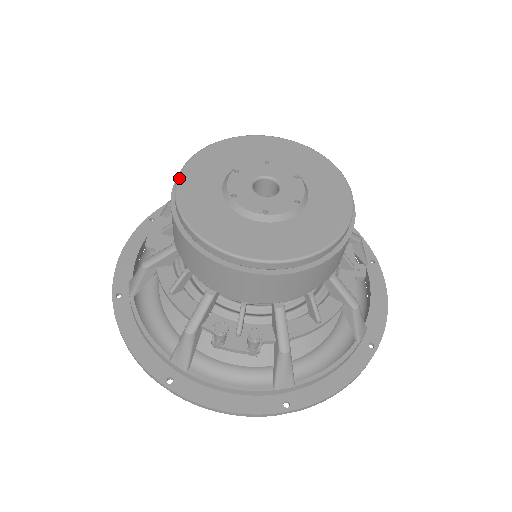
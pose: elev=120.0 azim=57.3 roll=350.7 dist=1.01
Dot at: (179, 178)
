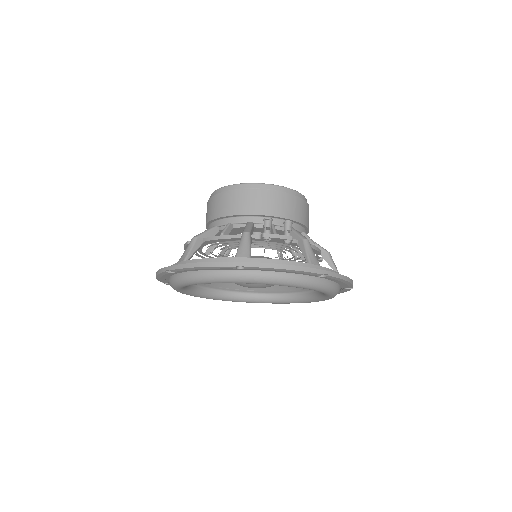
Dot at: occluded
